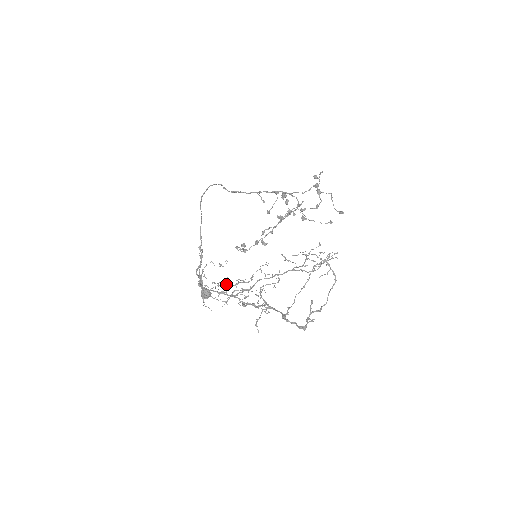
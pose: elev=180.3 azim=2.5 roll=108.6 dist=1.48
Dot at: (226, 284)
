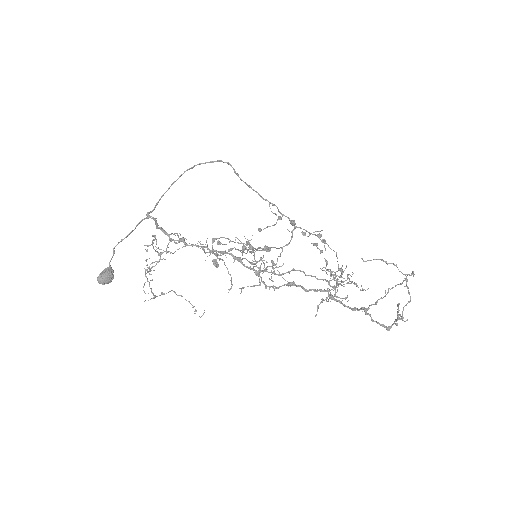
Dot at: (223, 260)
